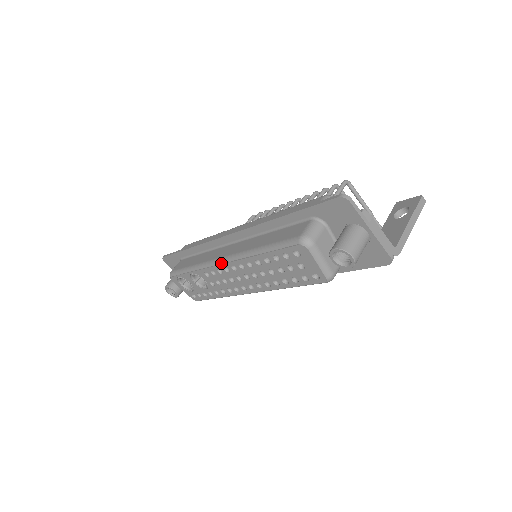
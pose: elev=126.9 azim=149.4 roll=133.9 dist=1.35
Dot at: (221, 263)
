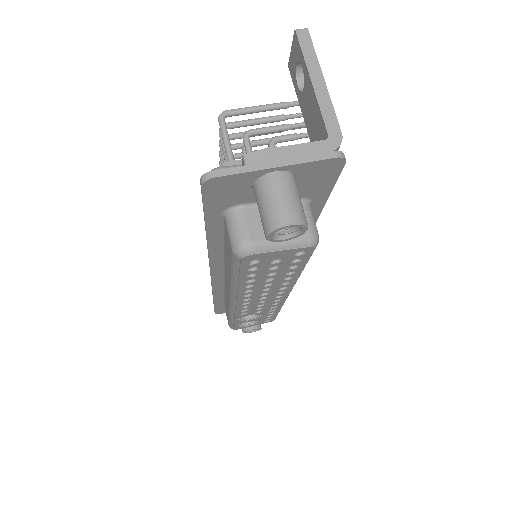
Dot at: (234, 305)
